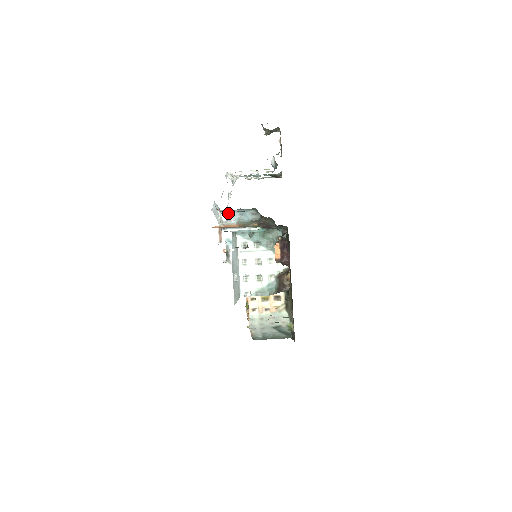
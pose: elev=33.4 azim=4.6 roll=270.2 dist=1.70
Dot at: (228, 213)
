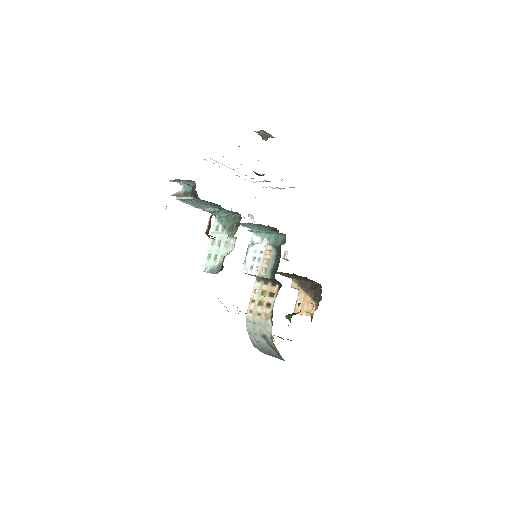
Dot at: (184, 185)
